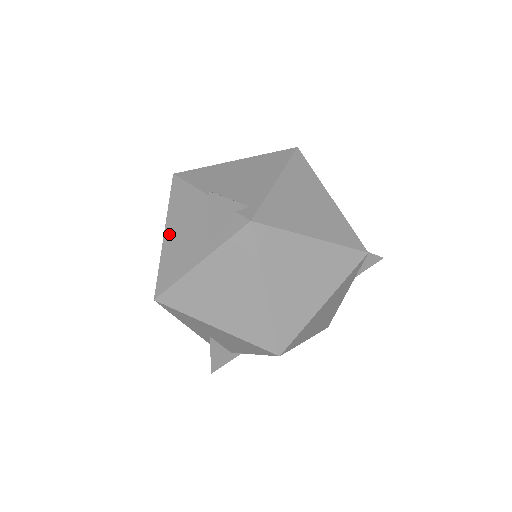
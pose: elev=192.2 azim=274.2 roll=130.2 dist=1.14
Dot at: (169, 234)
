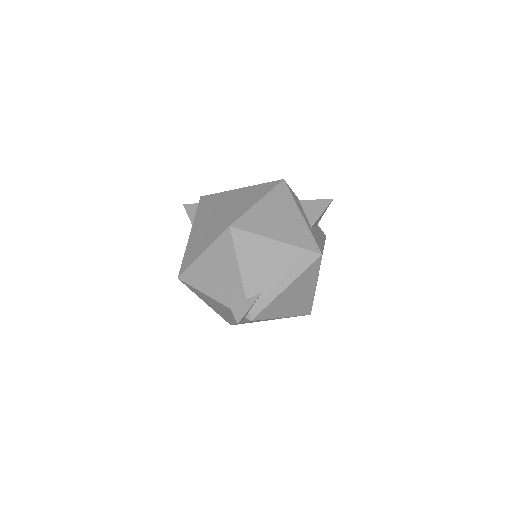
Dot at: occluded
